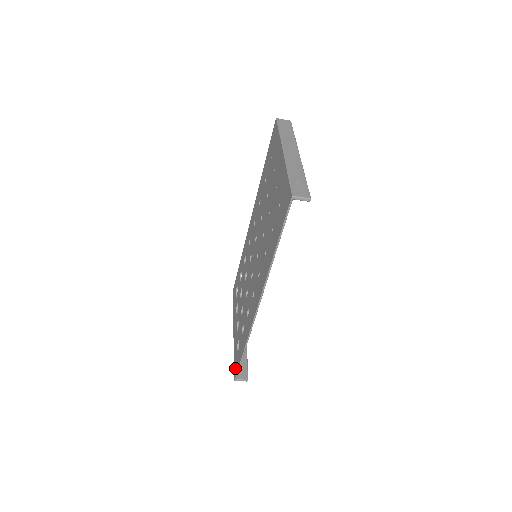
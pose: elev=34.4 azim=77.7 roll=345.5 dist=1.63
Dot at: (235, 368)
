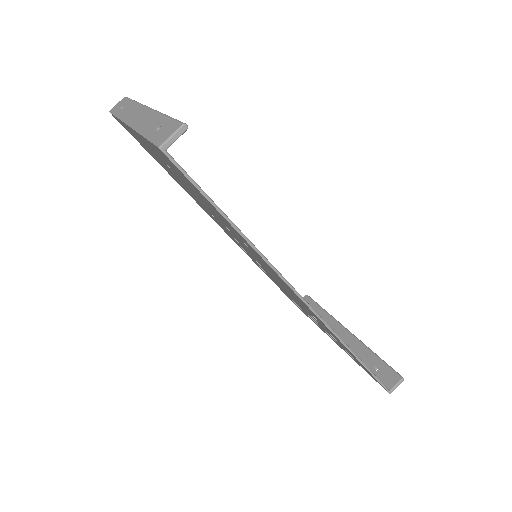
Dot at: occluded
